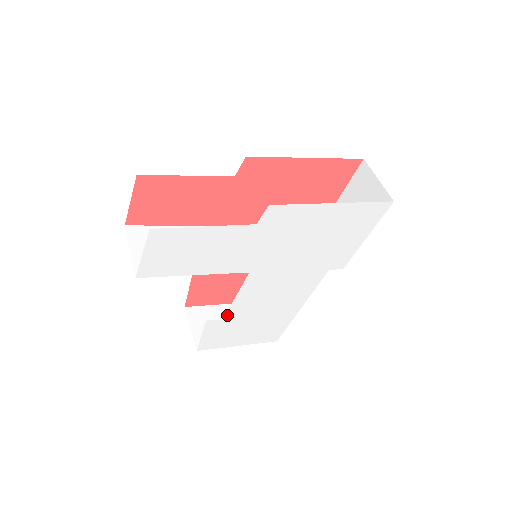
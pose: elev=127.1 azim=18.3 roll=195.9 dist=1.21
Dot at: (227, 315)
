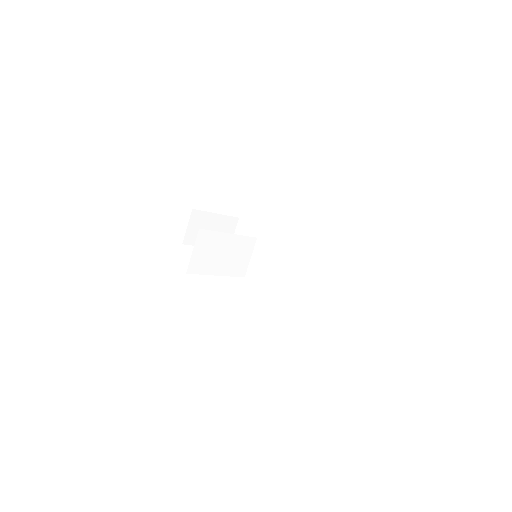
Dot at: occluded
